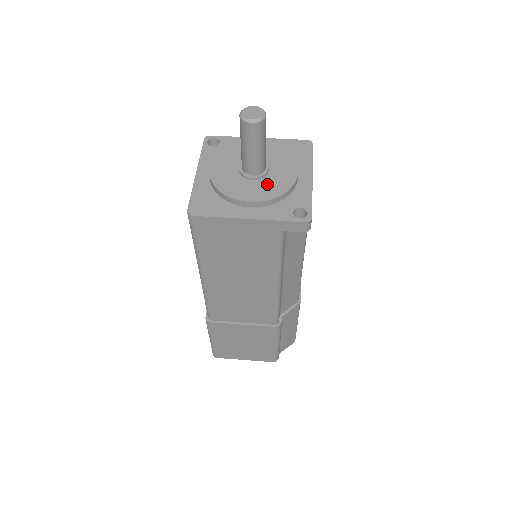
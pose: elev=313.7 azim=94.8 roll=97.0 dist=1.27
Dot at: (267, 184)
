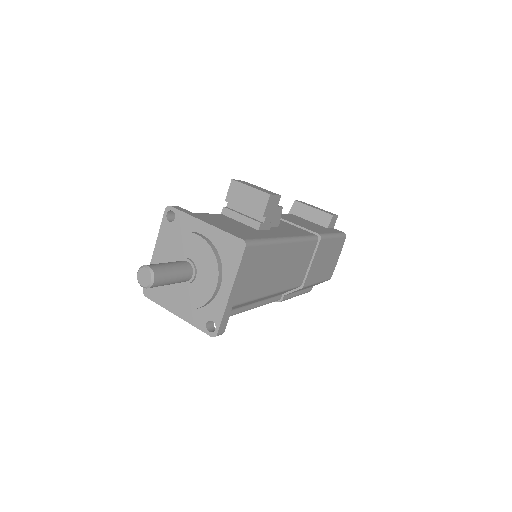
Dot at: (191, 292)
